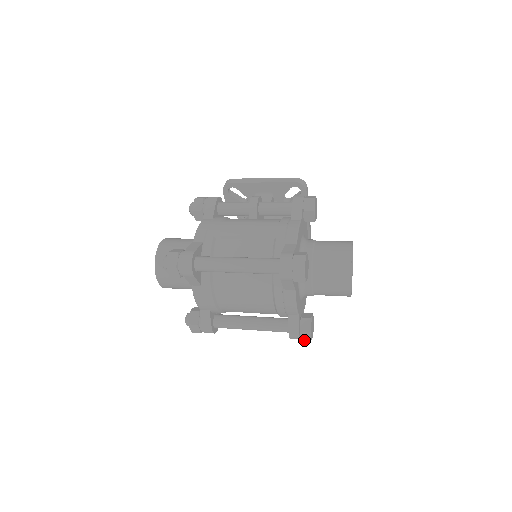
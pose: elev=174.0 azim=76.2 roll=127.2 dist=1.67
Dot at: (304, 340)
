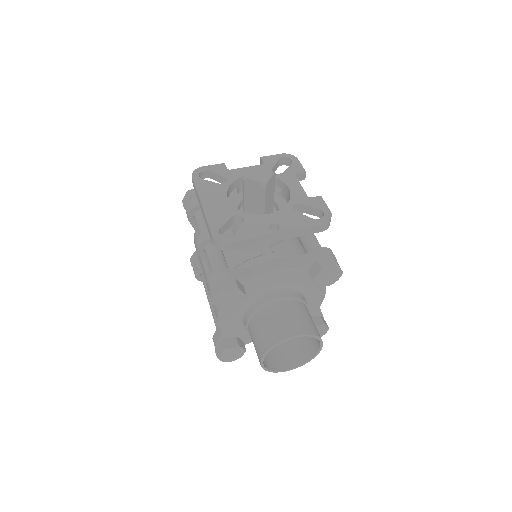
Dot at: occluded
